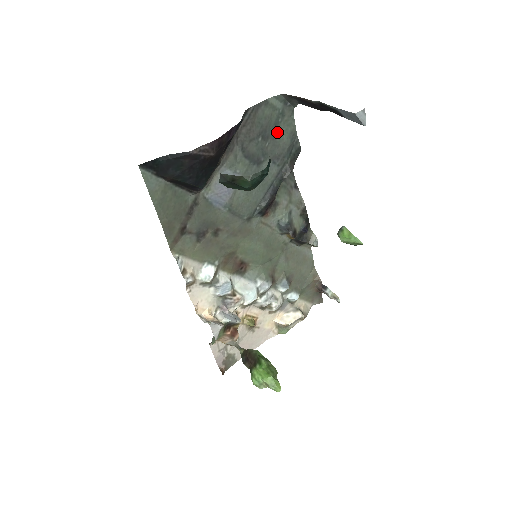
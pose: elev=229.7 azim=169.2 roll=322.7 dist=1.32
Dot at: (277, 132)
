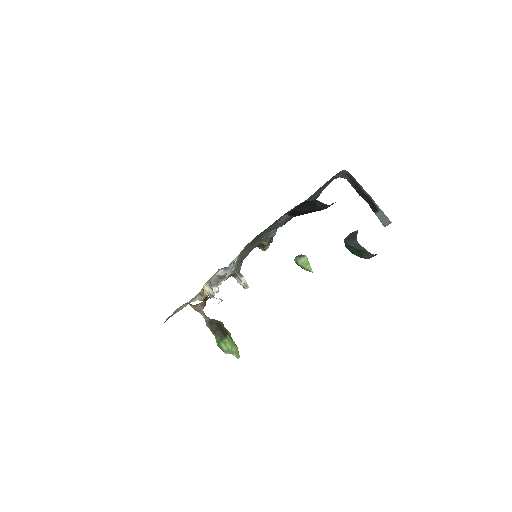
Dot at: occluded
